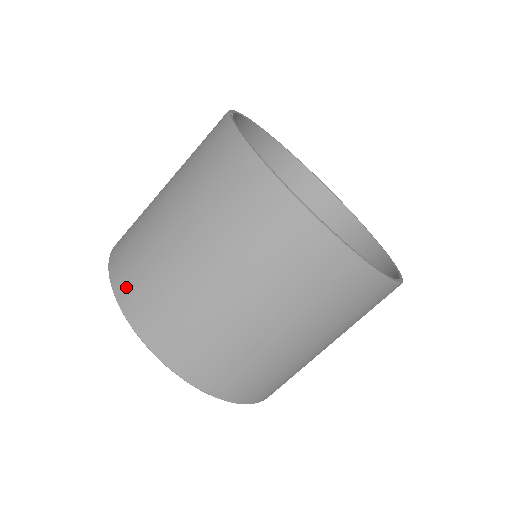
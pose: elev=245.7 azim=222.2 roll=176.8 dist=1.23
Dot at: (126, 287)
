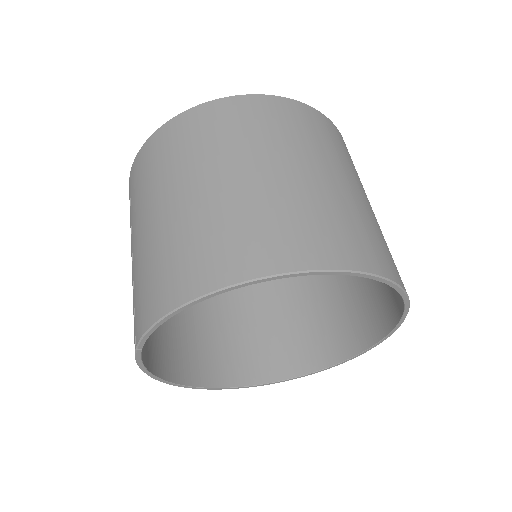
Dot at: (184, 282)
